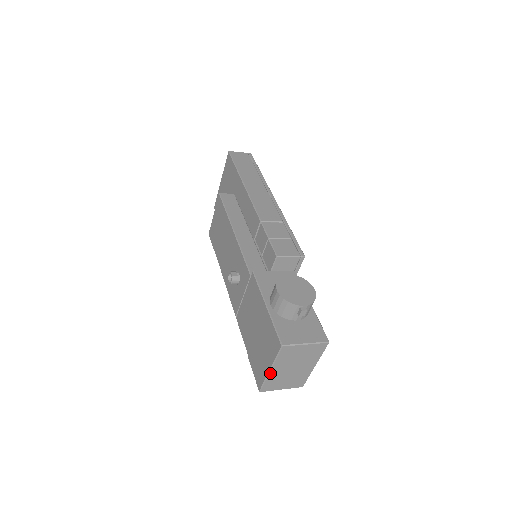
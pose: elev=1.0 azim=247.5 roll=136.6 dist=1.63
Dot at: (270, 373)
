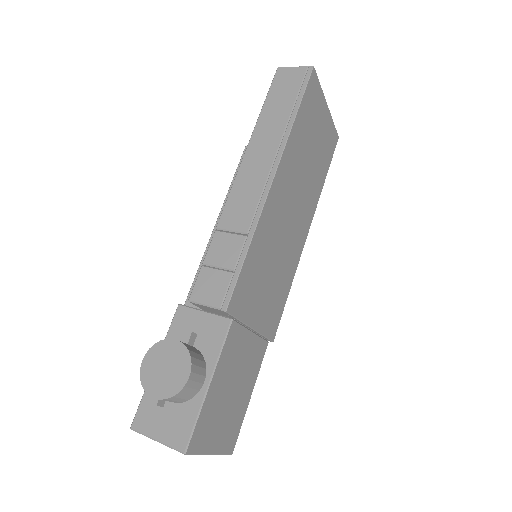
Dot at: occluded
